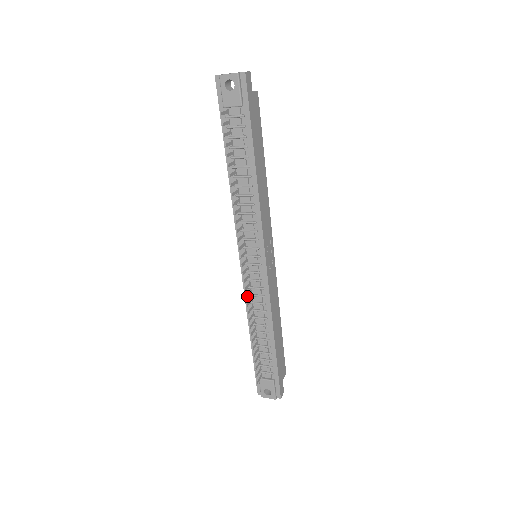
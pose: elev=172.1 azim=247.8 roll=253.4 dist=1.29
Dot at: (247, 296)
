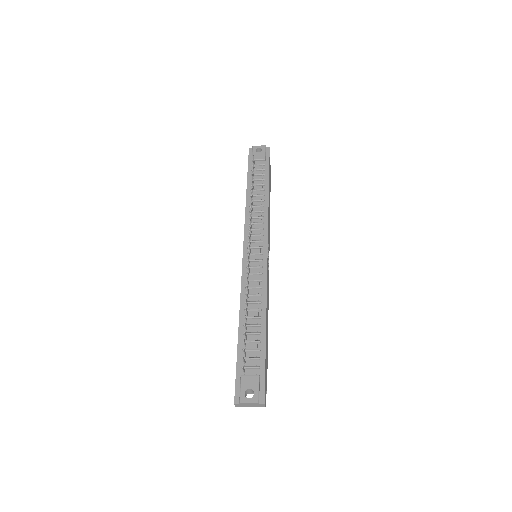
Dot at: occluded
